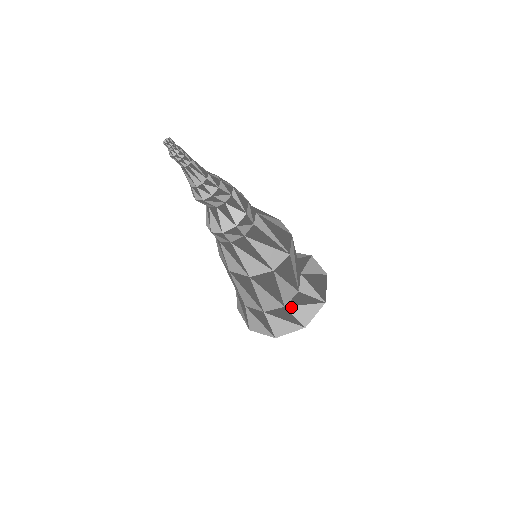
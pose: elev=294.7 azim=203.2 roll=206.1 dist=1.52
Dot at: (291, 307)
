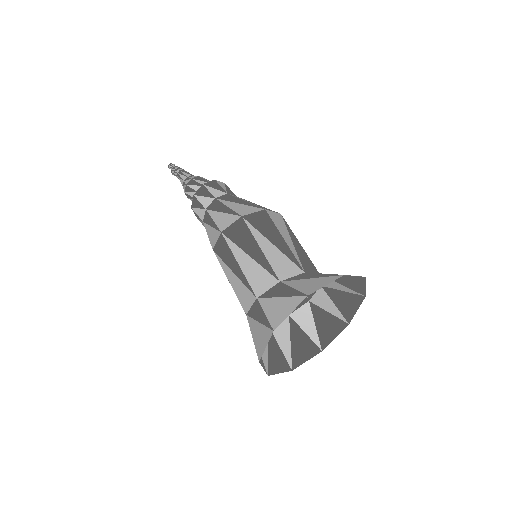
Dot at: (289, 282)
